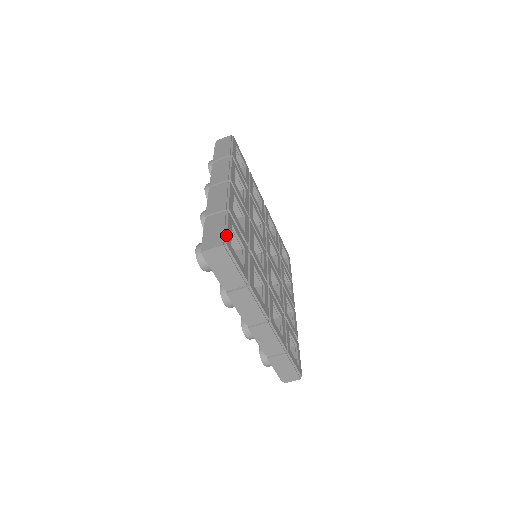
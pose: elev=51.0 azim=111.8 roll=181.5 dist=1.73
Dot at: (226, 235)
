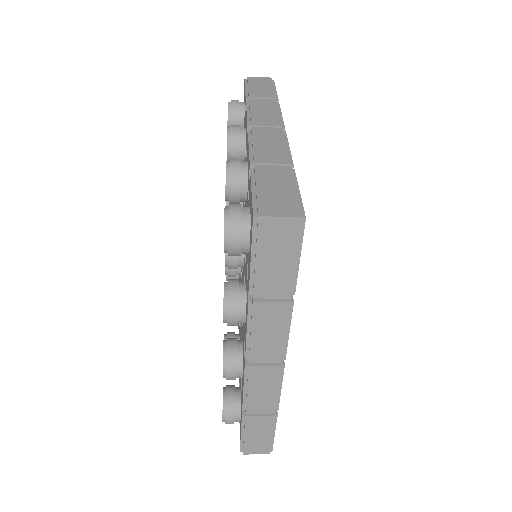
Dot at: (301, 203)
